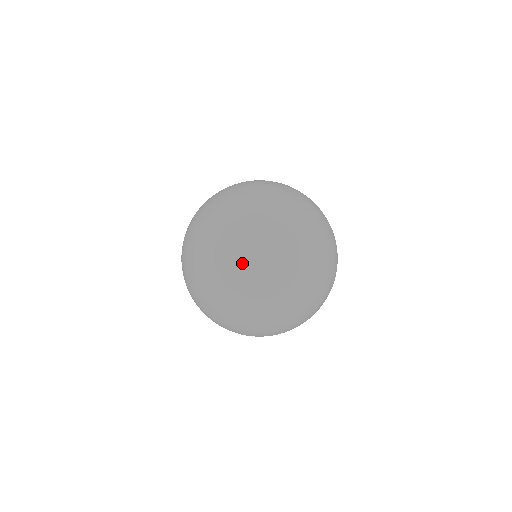
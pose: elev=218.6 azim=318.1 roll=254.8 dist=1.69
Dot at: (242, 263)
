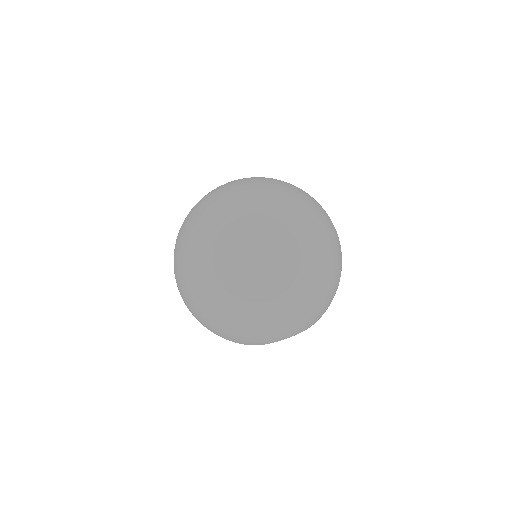
Dot at: (295, 190)
